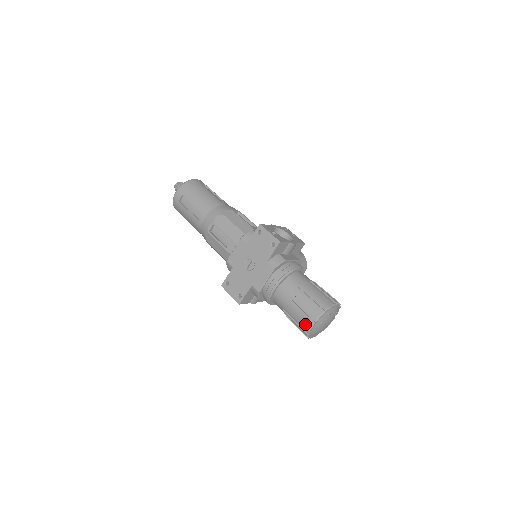
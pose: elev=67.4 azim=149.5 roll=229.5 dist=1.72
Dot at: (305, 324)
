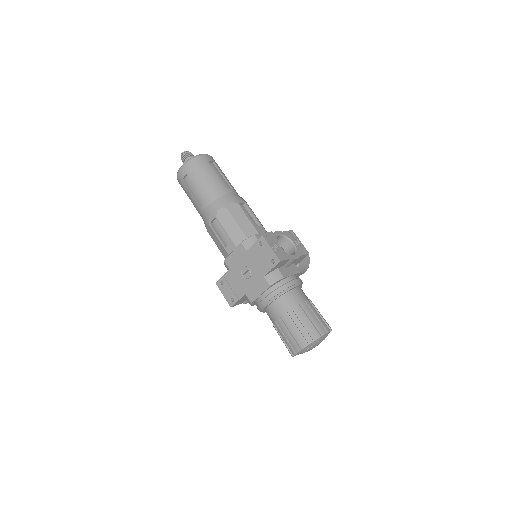
Dot at: (292, 347)
